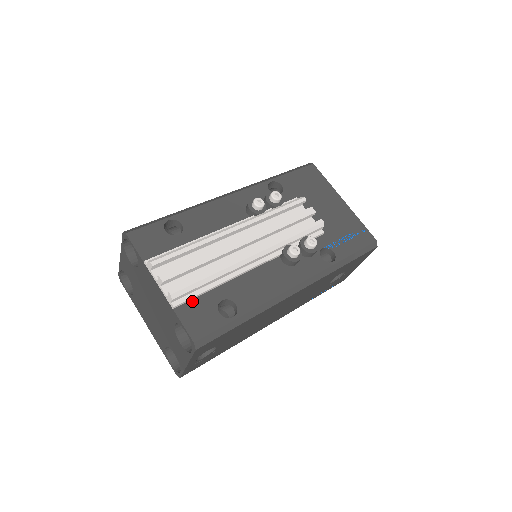
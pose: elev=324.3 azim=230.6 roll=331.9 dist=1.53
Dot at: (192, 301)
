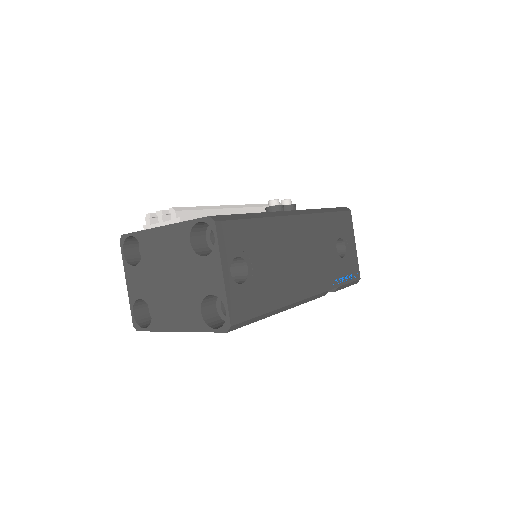
Dot at: occluded
